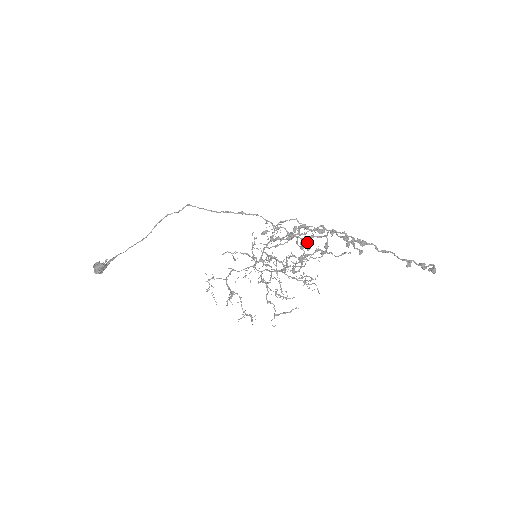
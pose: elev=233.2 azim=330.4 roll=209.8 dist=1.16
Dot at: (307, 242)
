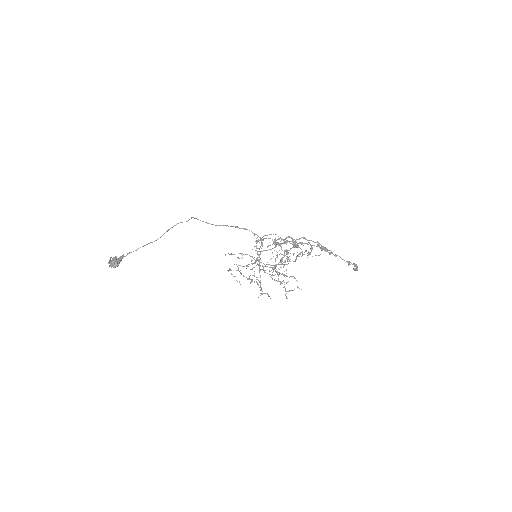
Dot at: (298, 246)
